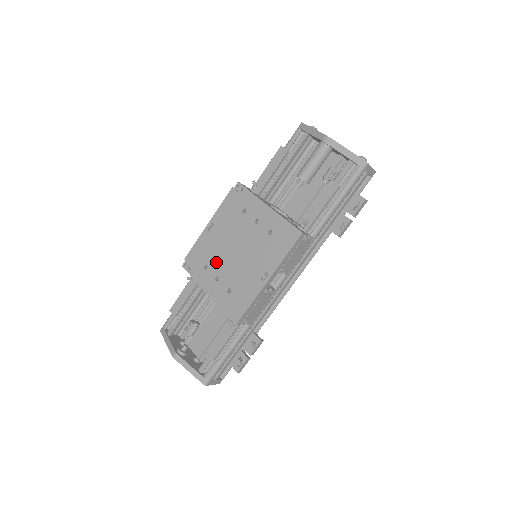
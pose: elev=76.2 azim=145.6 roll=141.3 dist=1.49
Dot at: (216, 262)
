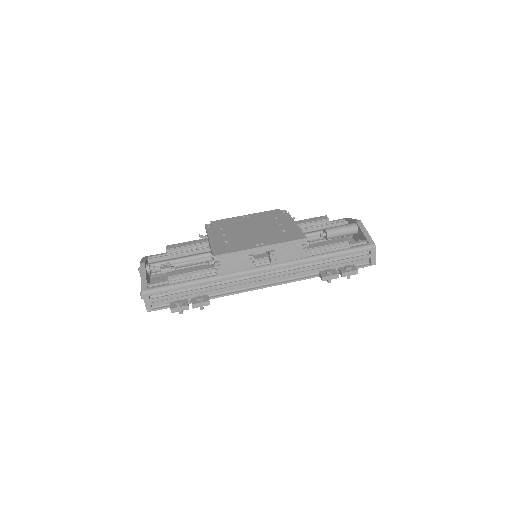
Dot at: (232, 229)
